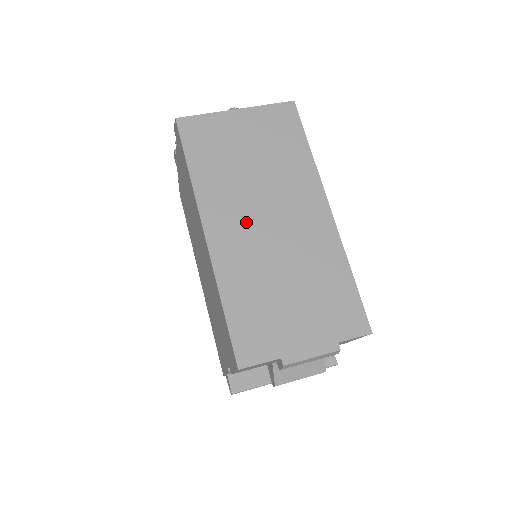
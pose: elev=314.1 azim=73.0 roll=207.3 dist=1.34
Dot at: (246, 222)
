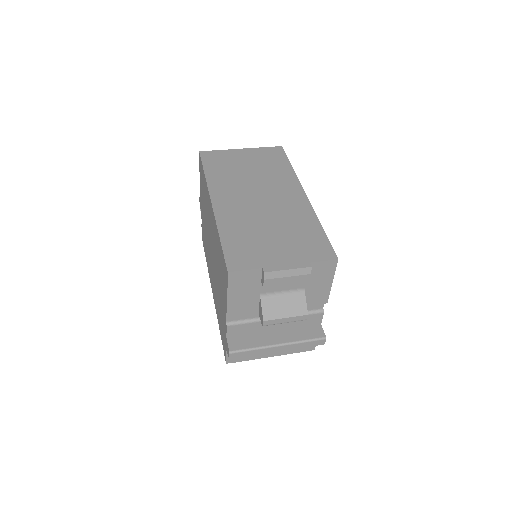
Dot at: (242, 198)
